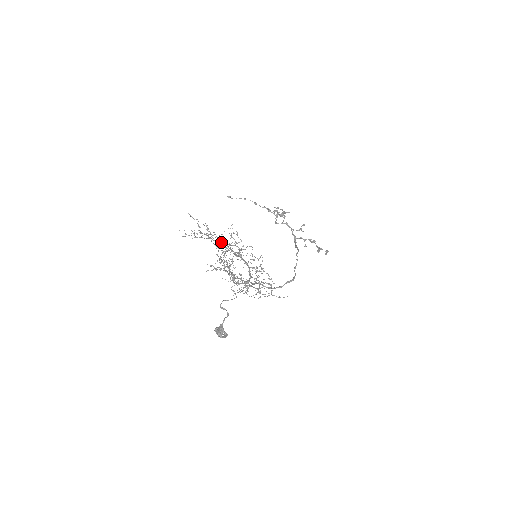
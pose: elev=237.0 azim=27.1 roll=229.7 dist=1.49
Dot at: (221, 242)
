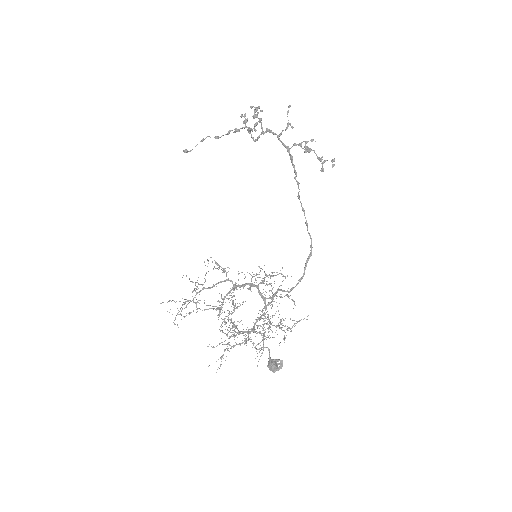
Dot at: occluded
